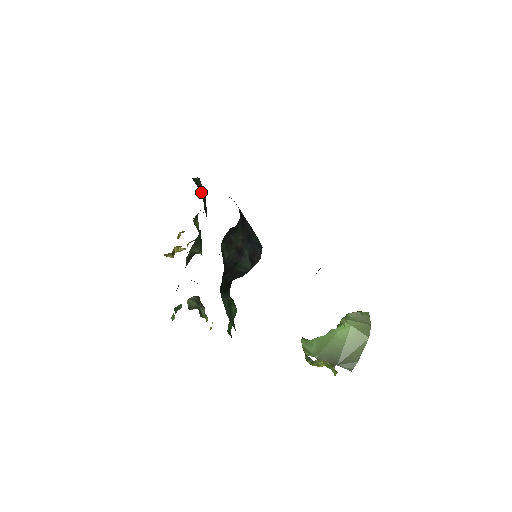
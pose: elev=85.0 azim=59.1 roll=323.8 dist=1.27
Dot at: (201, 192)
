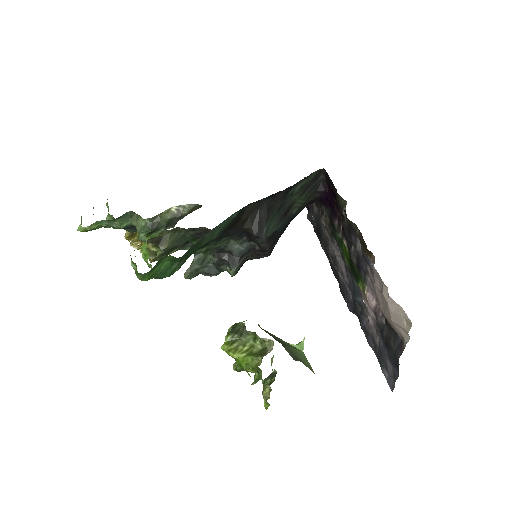
Dot at: occluded
